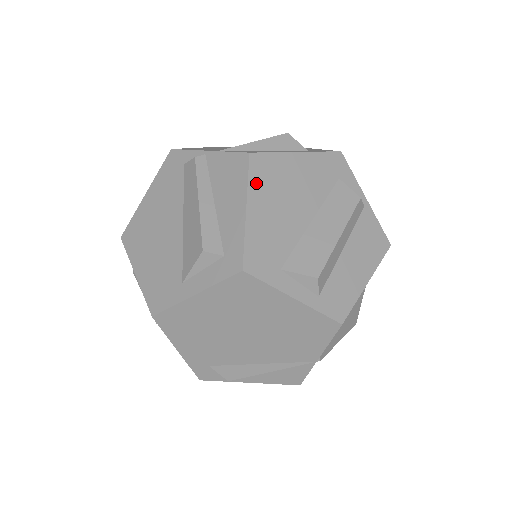
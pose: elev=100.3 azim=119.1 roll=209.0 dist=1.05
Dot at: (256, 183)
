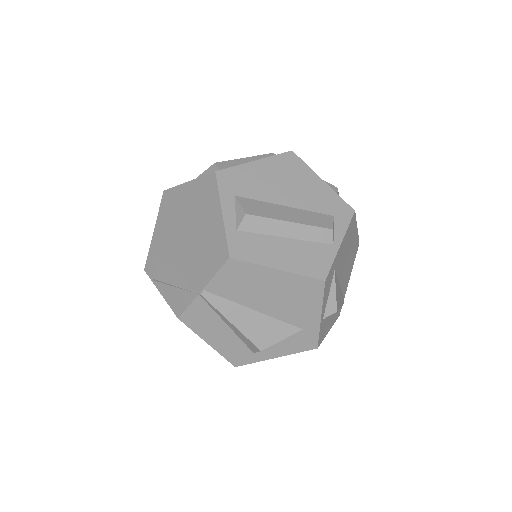
Dot at: (277, 161)
